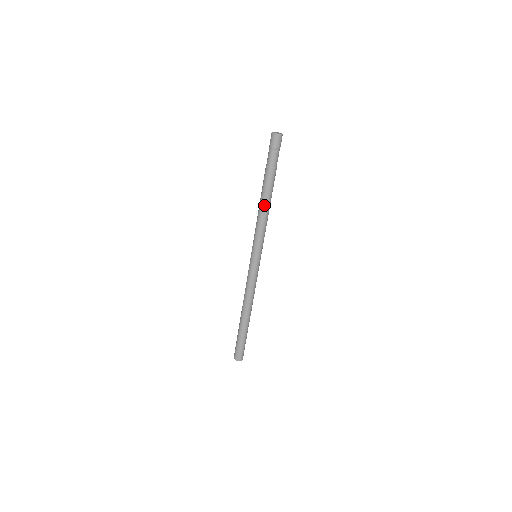
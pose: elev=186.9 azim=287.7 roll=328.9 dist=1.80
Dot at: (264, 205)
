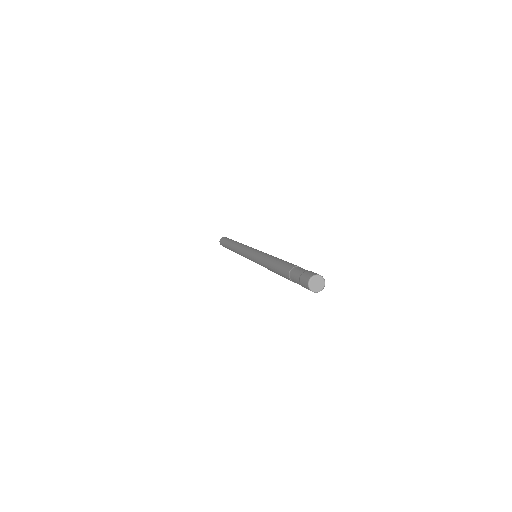
Dot at: occluded
